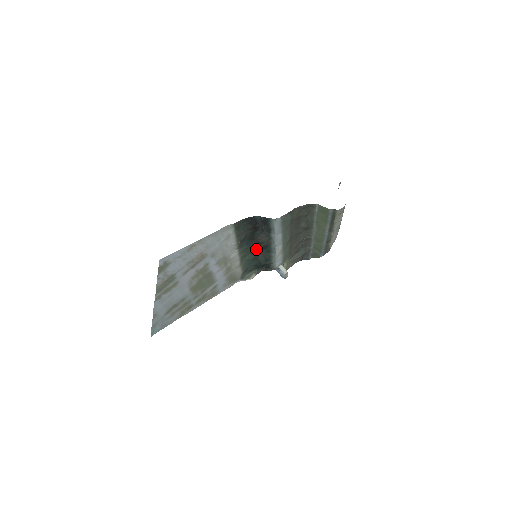
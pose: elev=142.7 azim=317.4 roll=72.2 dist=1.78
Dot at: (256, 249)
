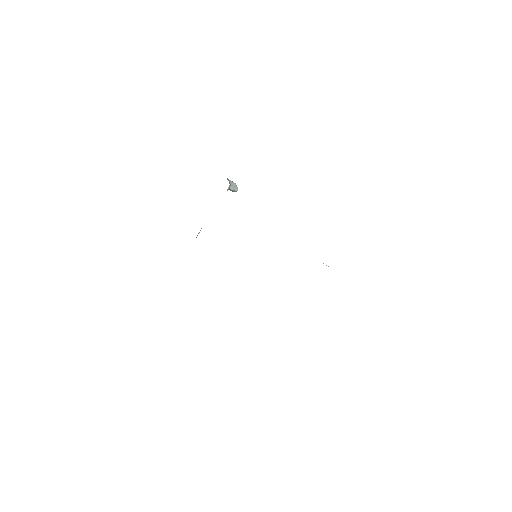
Dot at: occluded
